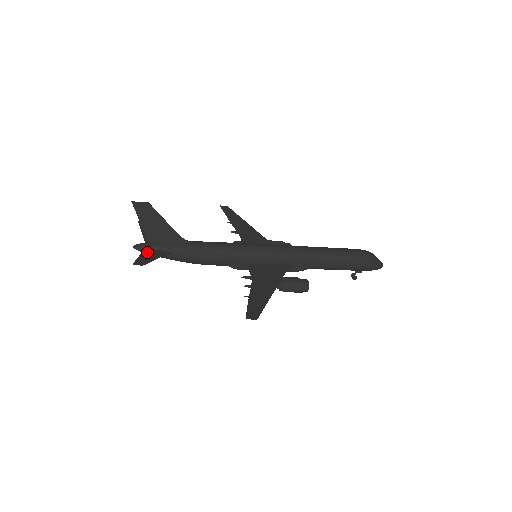
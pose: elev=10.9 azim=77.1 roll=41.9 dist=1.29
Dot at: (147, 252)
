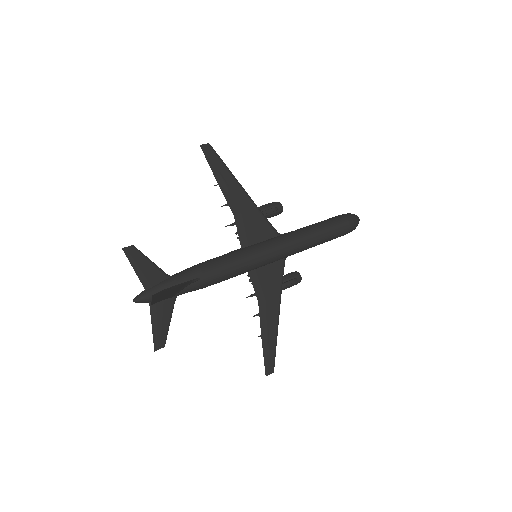
Dot at: (156, 313)
